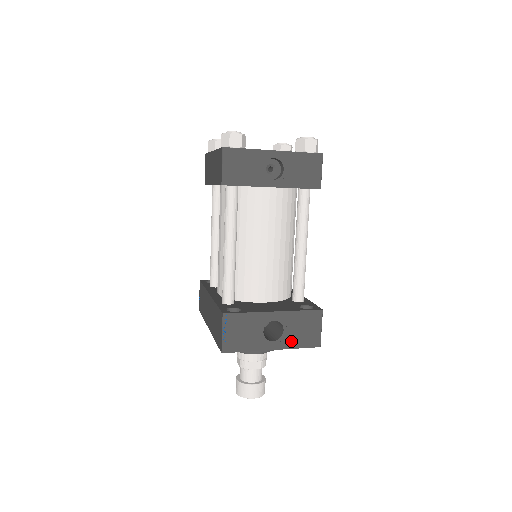
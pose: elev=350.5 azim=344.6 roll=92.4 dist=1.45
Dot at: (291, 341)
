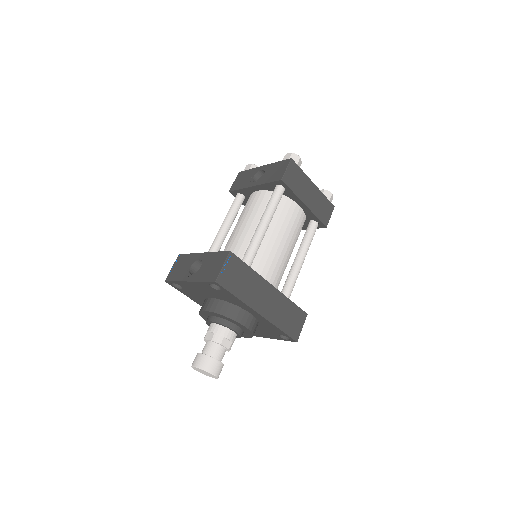
Dot at: (201, 275)
